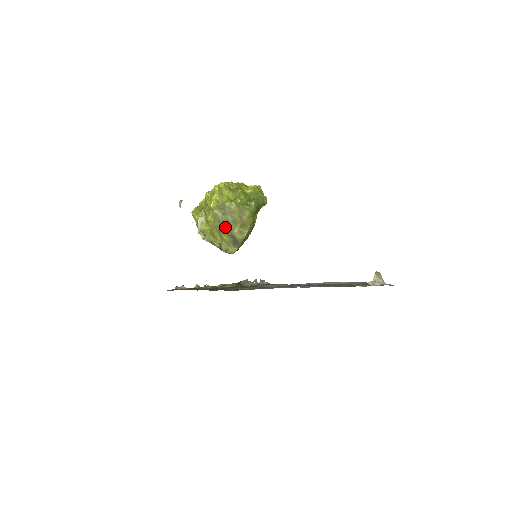
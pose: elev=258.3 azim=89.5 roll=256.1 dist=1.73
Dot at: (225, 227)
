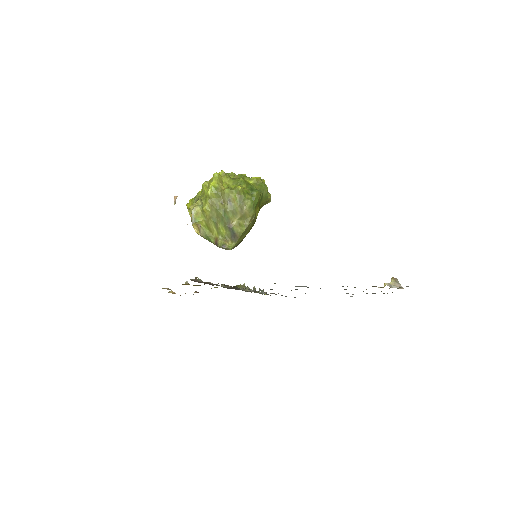
Dot at: (223, 218)
